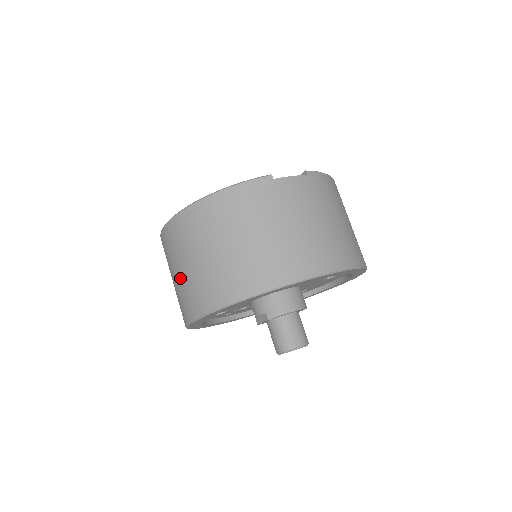
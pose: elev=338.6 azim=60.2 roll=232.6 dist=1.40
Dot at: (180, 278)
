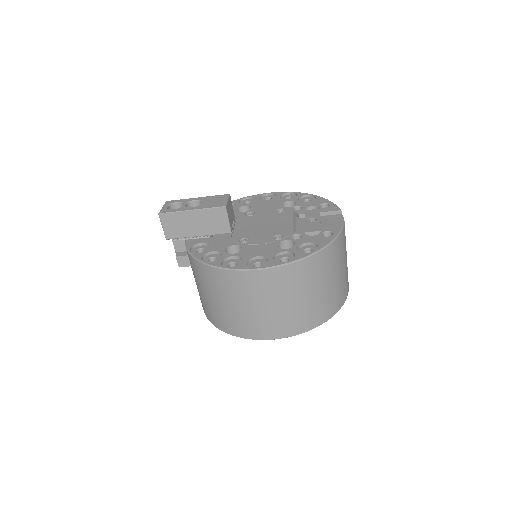
Dot at: (273, 310)
